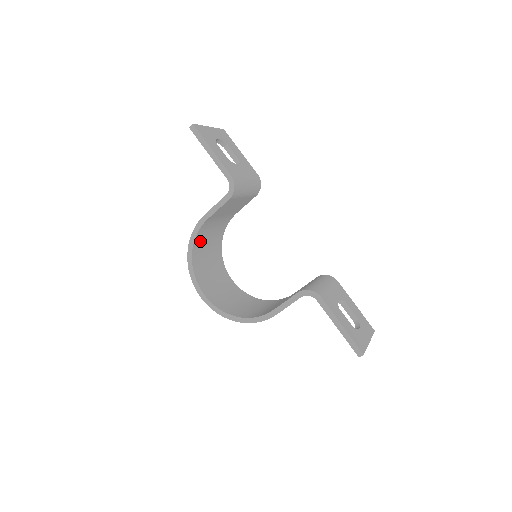
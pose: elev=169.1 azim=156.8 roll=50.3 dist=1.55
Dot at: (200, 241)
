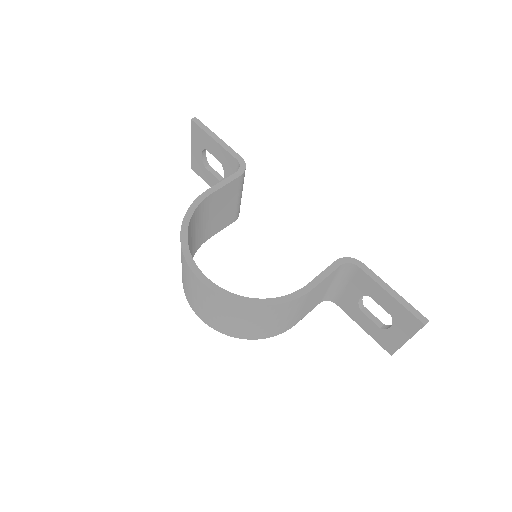
Dot at: (191, 227)
